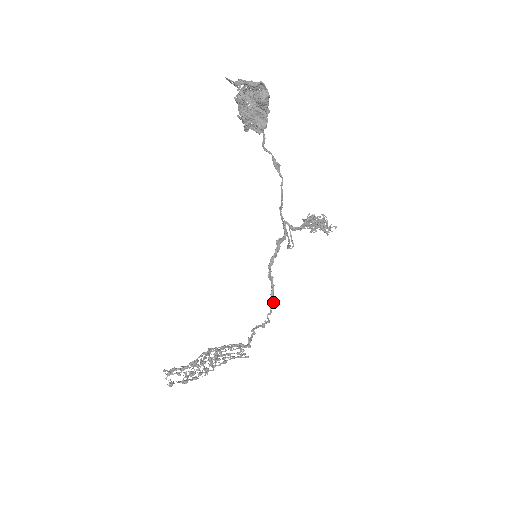
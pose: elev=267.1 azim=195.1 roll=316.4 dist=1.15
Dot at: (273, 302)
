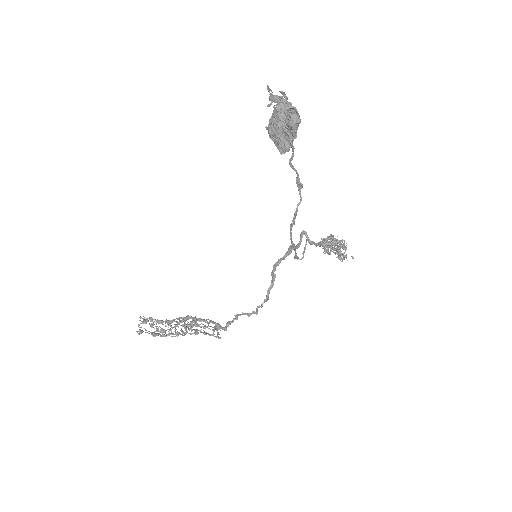
Dot at: (267, 298)
